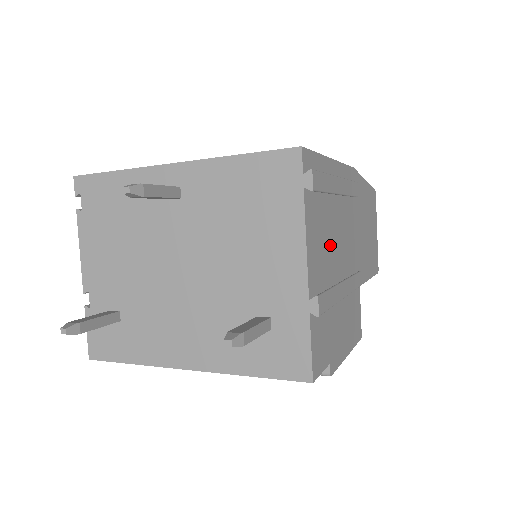
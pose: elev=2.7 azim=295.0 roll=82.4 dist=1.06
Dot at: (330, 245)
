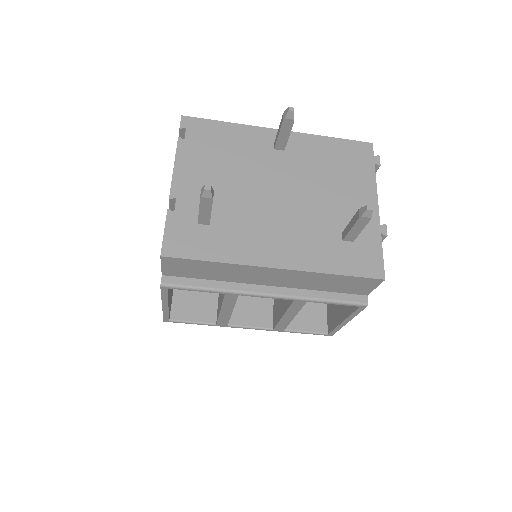
Dot at: occluded
